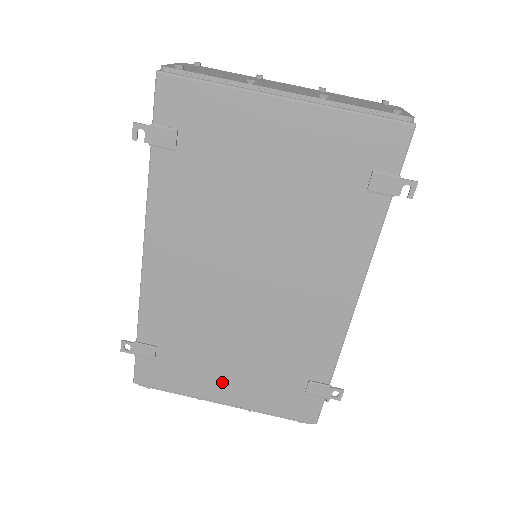
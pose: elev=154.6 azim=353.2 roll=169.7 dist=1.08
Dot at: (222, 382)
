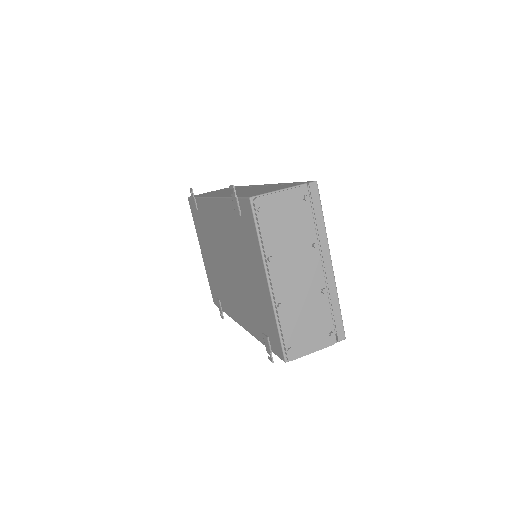
Dot at: (204, 250)
